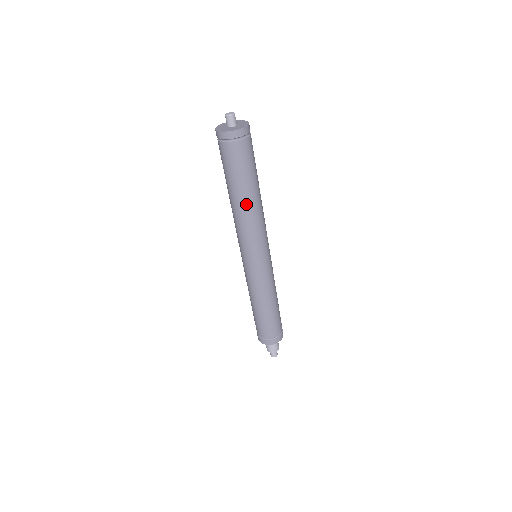
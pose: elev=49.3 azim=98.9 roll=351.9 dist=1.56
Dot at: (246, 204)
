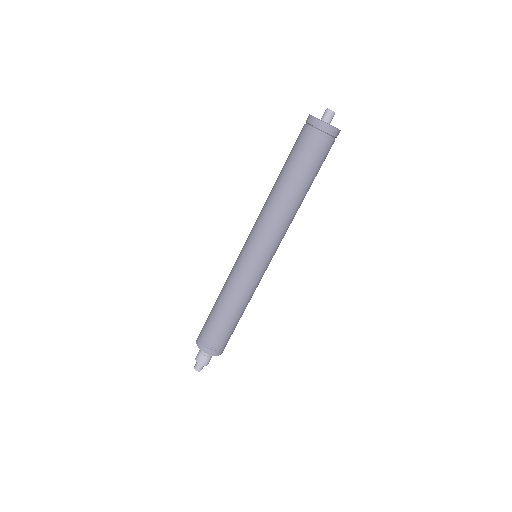
Dot at: (289, 198)
